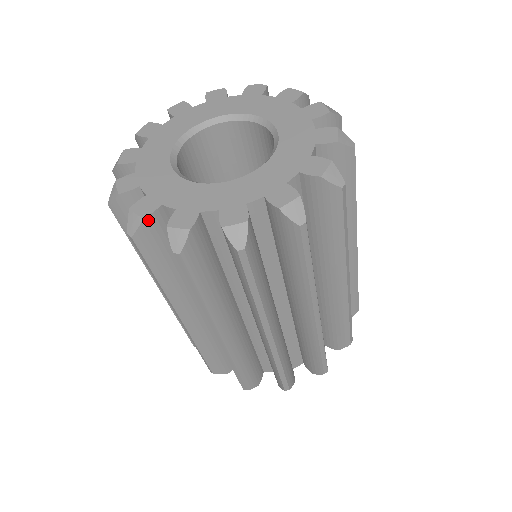
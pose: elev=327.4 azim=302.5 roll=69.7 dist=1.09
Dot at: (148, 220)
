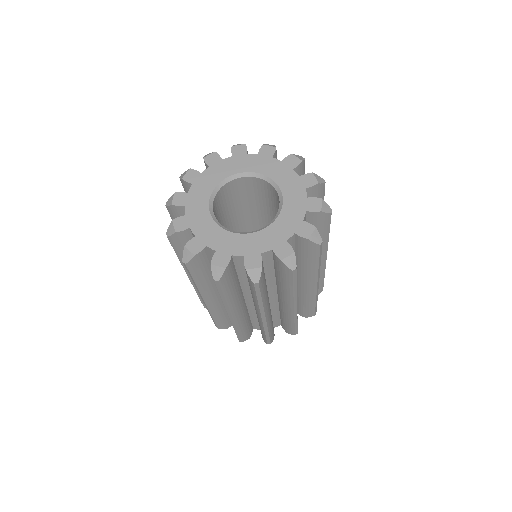
Dot at: (227, 268)
